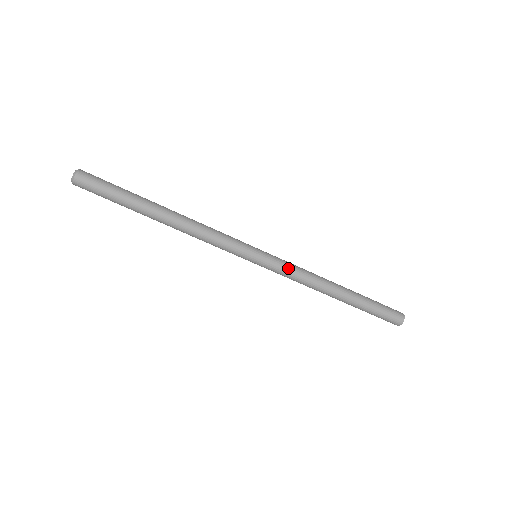
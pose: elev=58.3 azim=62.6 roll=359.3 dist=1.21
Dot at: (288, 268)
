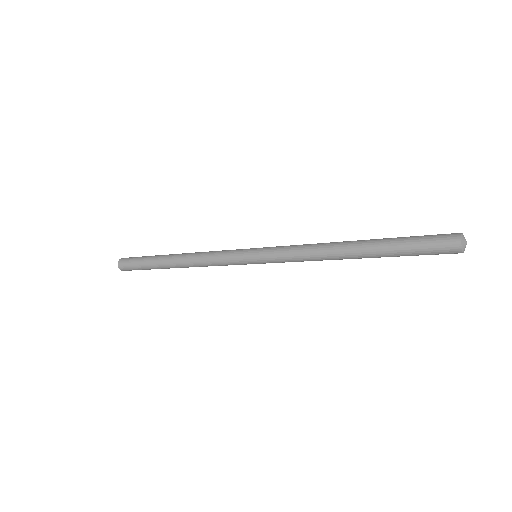
Dot at: (284, 255)
